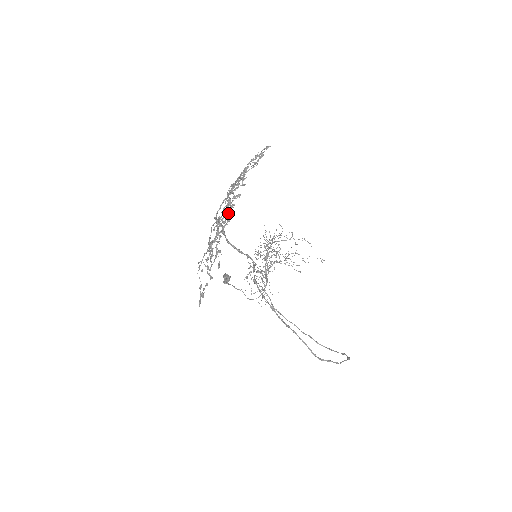
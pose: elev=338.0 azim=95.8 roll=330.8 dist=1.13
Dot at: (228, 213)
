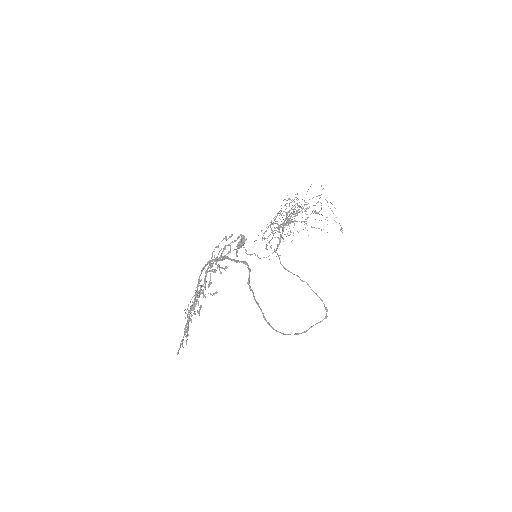
Dot at: occluded
